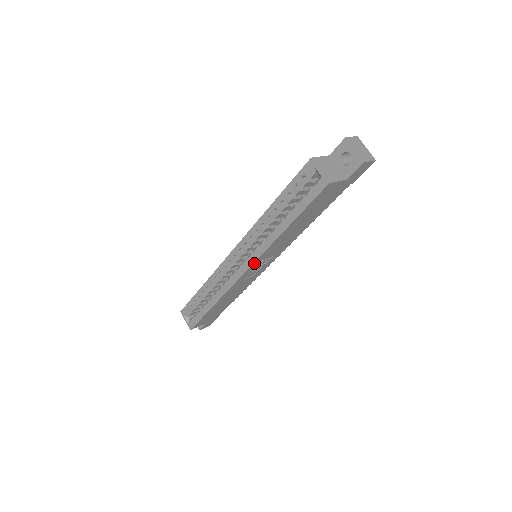
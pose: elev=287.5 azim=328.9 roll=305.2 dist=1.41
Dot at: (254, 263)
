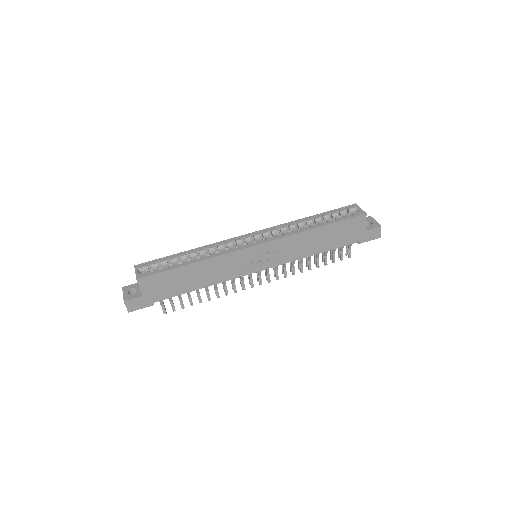
Dot at: (271, 242)
